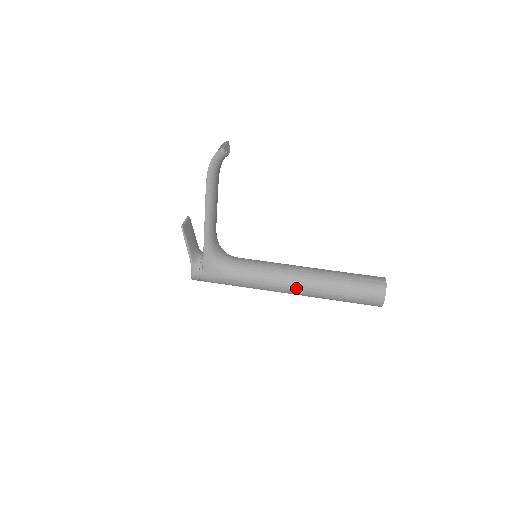
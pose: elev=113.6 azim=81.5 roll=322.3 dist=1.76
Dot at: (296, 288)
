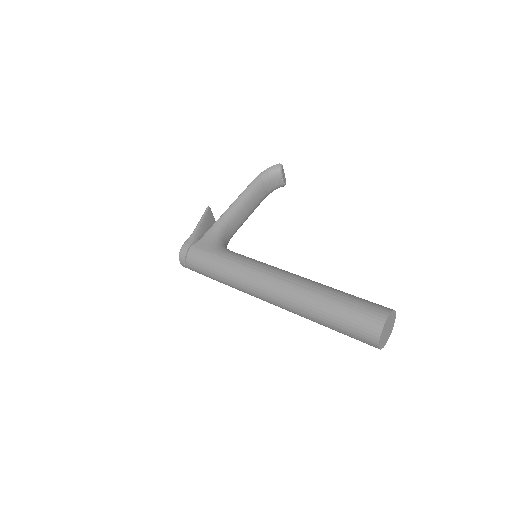
Dot at: (282, 279)
